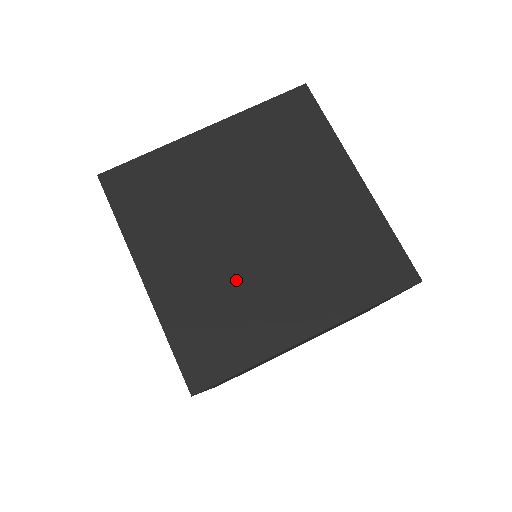
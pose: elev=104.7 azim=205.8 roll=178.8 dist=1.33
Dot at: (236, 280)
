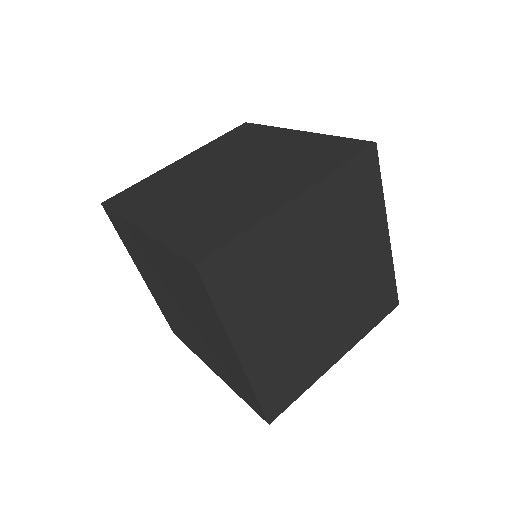
Dot at: (304, 336)
